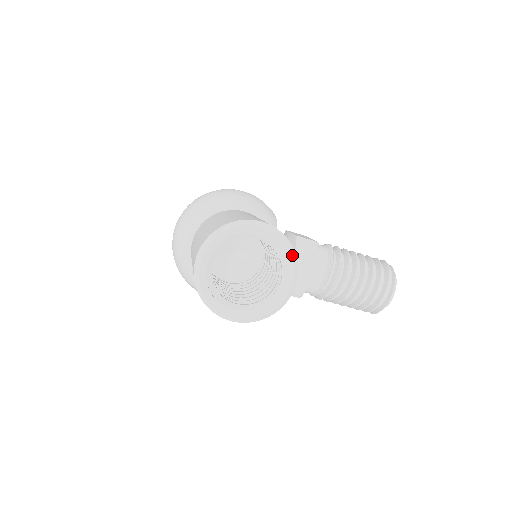
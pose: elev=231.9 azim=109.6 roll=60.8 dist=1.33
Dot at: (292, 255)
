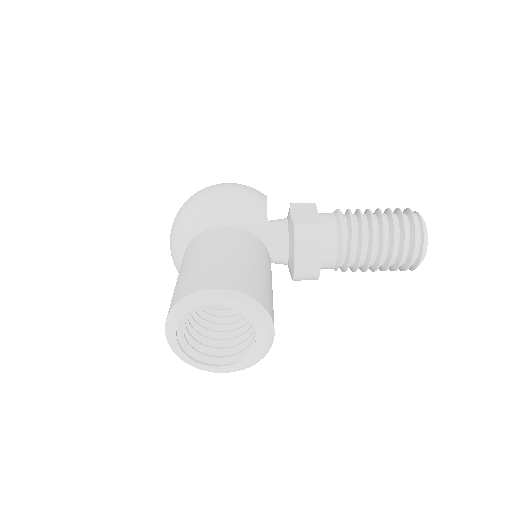
Dot at: (259, 311)
